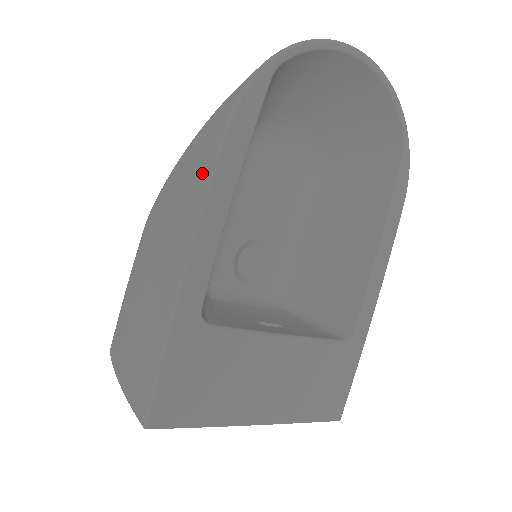
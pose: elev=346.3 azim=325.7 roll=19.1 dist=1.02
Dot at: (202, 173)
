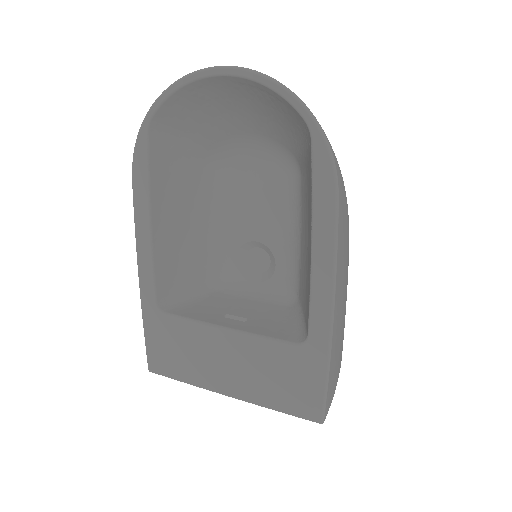
Dot at: occluded
